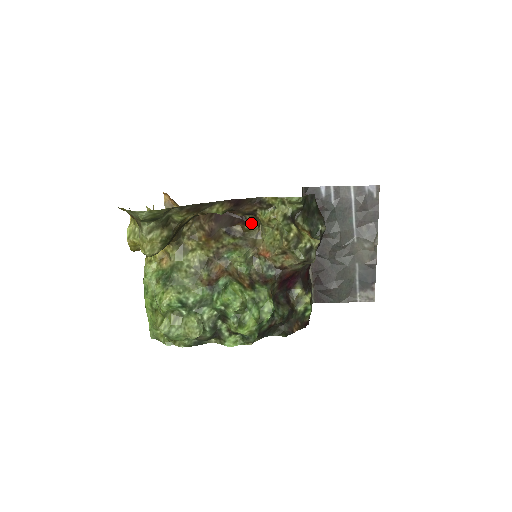
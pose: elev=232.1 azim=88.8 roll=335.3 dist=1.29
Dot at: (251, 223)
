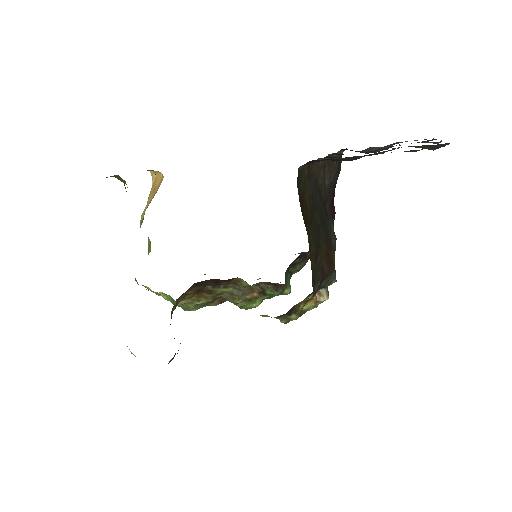
Dot at: (239, 279)
